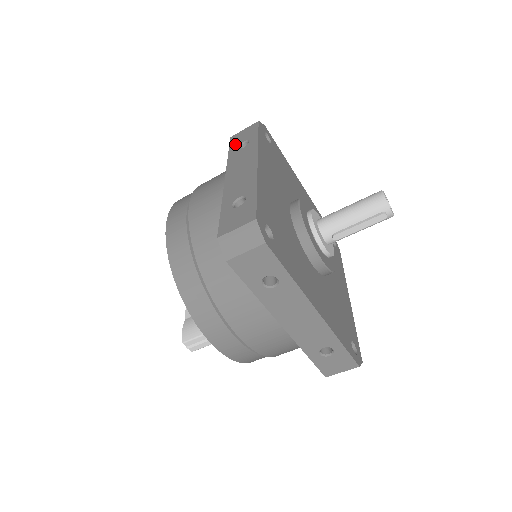
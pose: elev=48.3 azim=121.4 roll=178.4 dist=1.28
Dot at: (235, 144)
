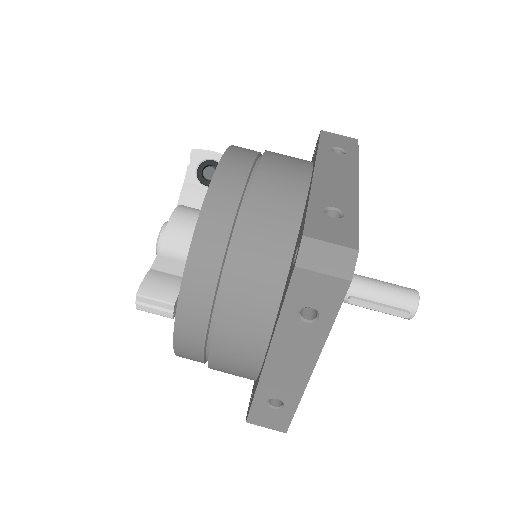
Dot at: (328, 142)
